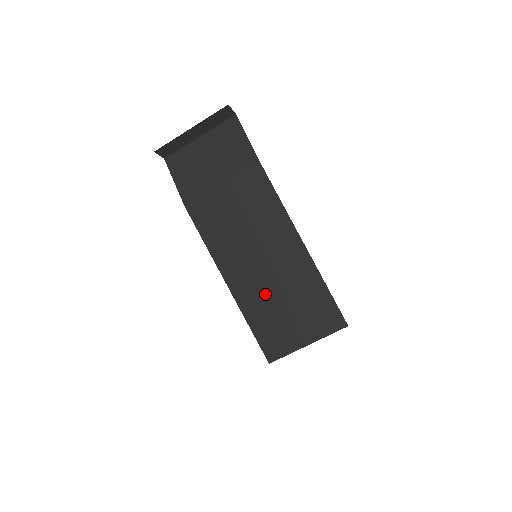
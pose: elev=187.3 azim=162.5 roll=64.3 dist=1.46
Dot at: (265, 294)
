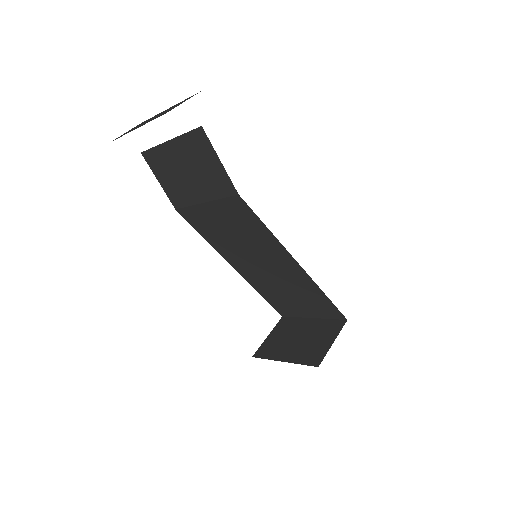
Dot at: (269, 283)
